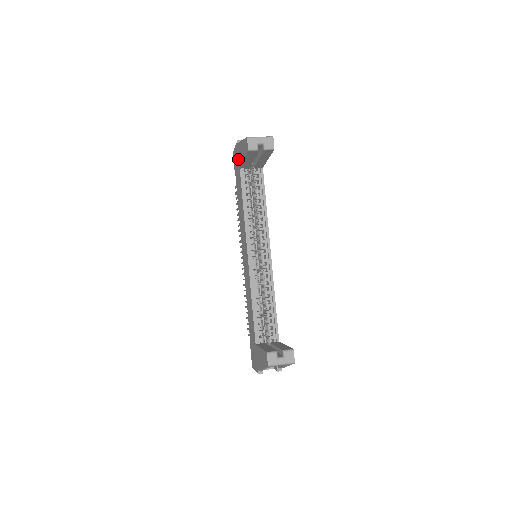
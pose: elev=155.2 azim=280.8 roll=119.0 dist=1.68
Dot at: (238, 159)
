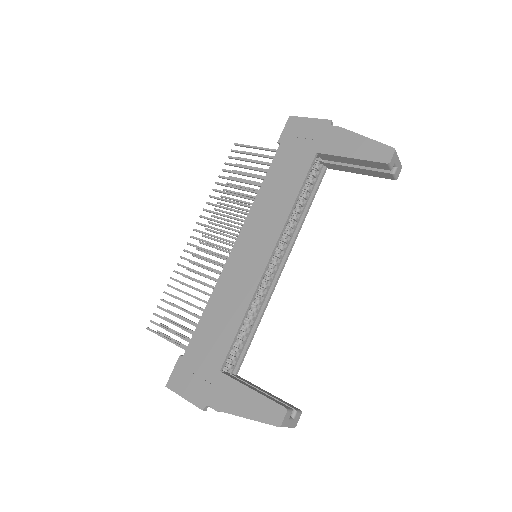
Dot at: (318, 140)
